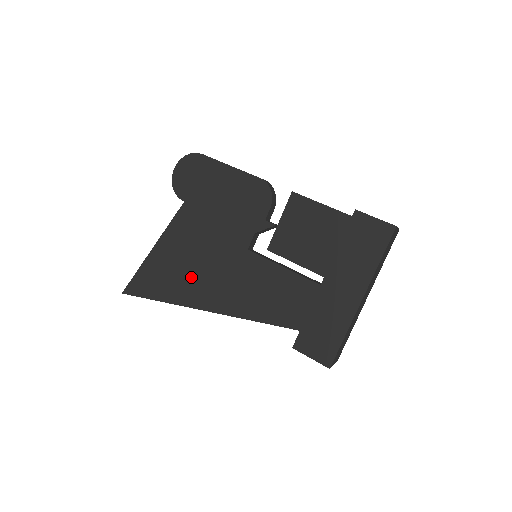
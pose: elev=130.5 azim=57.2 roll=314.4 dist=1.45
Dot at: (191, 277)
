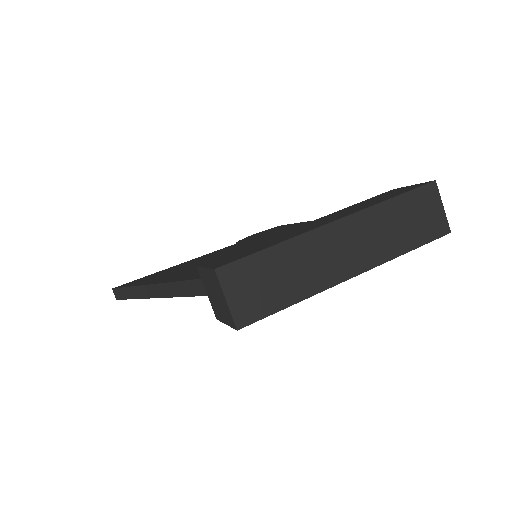
Dot at: (179, 270)
